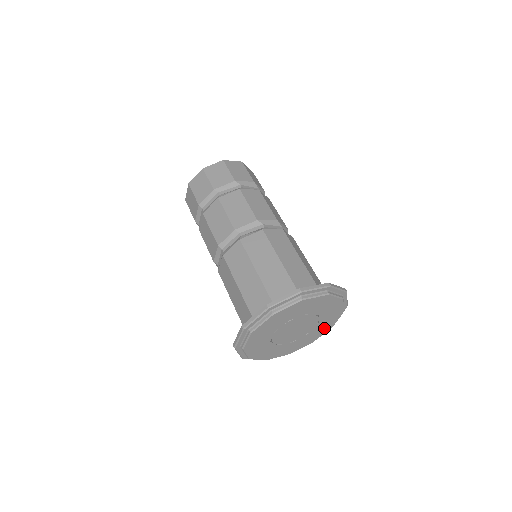
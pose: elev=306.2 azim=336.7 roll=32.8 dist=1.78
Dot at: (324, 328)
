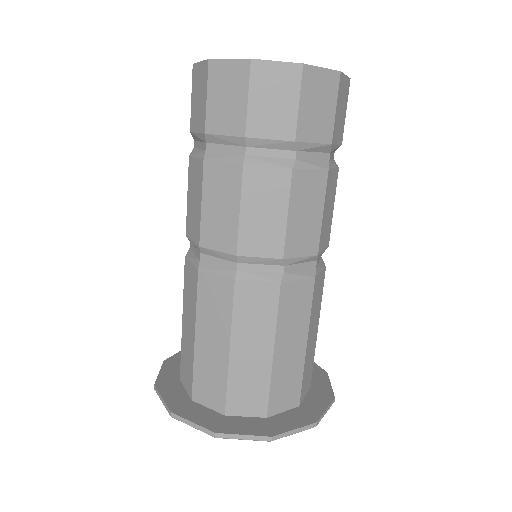
Dot at: occluded
